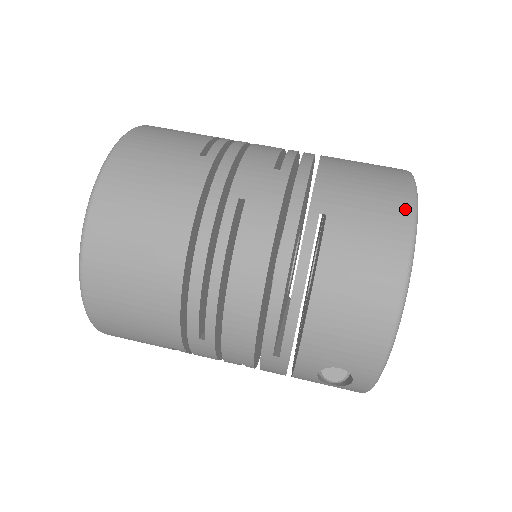
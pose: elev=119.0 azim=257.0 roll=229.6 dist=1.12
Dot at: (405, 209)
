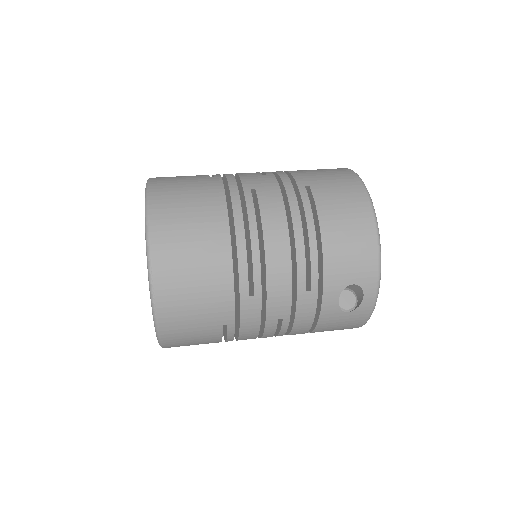
Dot at: (352, 175)
